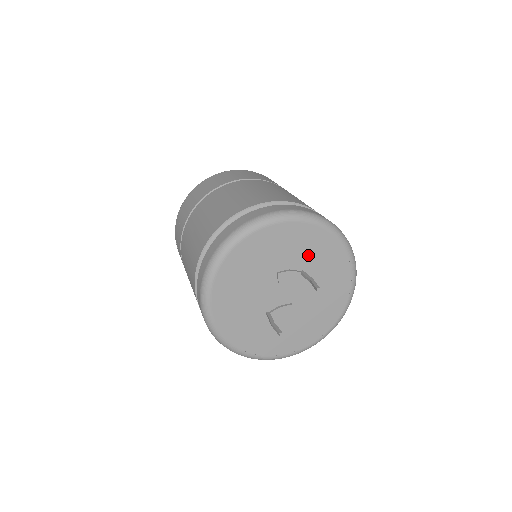
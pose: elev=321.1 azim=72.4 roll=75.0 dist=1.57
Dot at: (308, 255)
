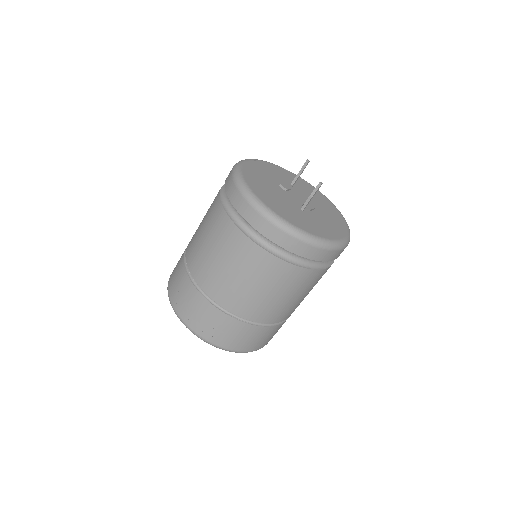
Dot at: (283, 178)
